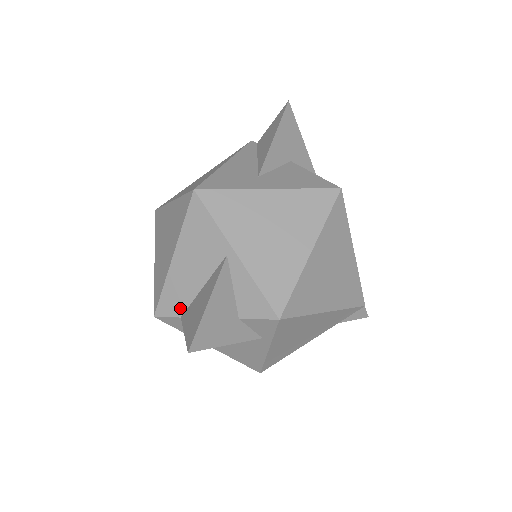
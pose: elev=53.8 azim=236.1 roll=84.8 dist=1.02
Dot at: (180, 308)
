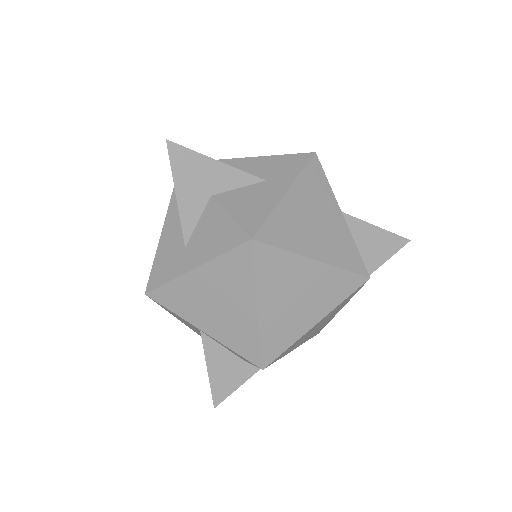
Dot at: occluded
